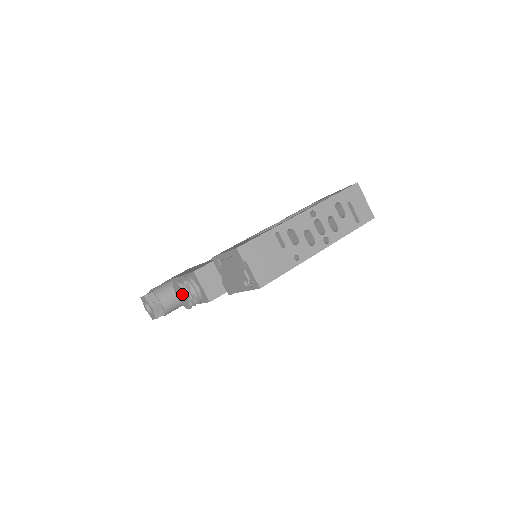
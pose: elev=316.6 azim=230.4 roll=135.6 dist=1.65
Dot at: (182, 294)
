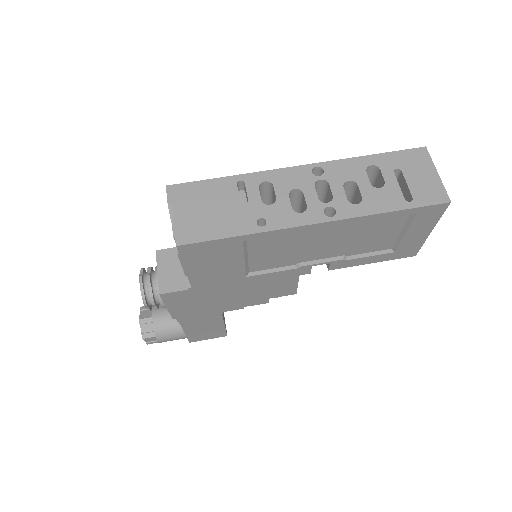
Dot at: occluded
